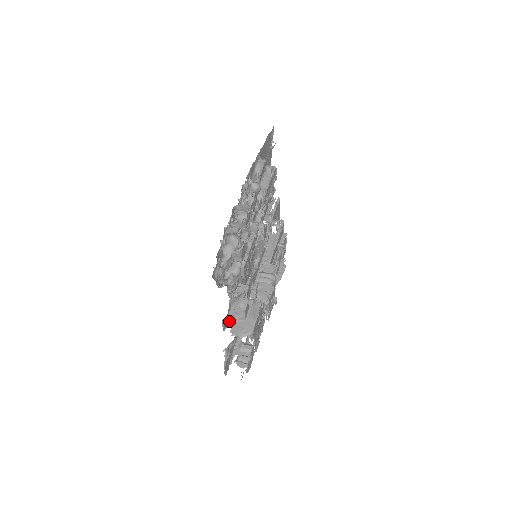
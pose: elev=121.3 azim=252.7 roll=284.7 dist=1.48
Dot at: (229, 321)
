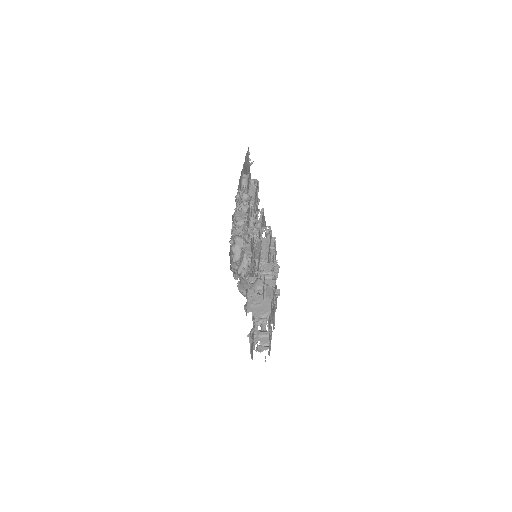
Dot at: (249, 307)
